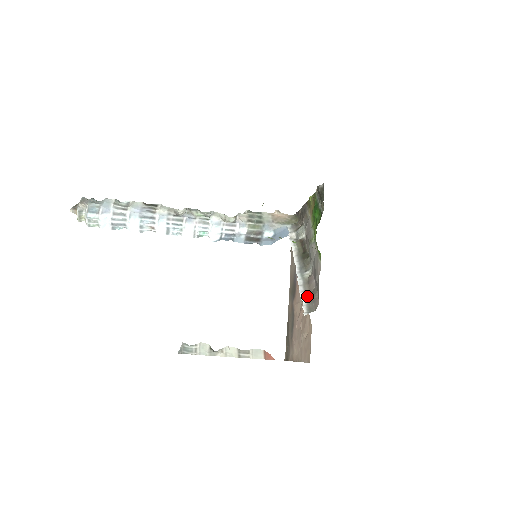
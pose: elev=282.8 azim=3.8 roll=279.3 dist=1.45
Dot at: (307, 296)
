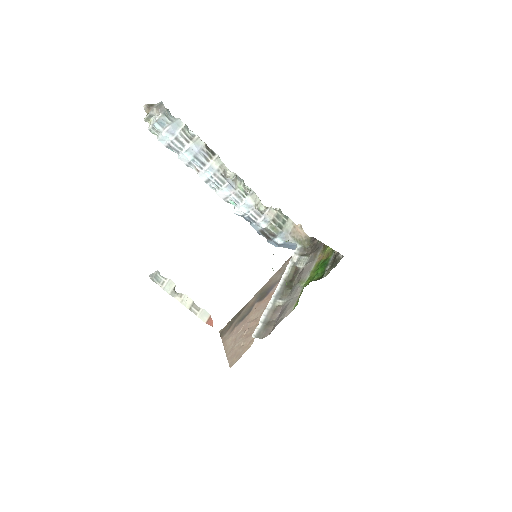
Dot at: (265, 322)
